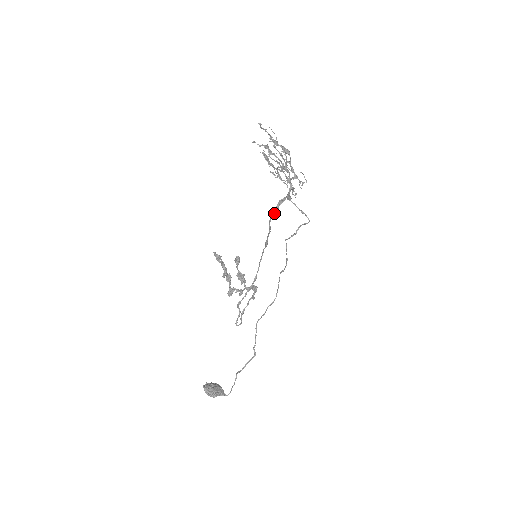
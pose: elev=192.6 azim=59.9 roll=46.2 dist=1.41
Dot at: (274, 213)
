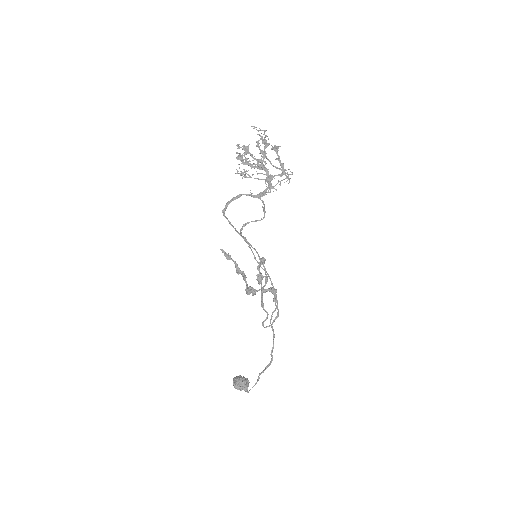
Dot at: (225, 210)
